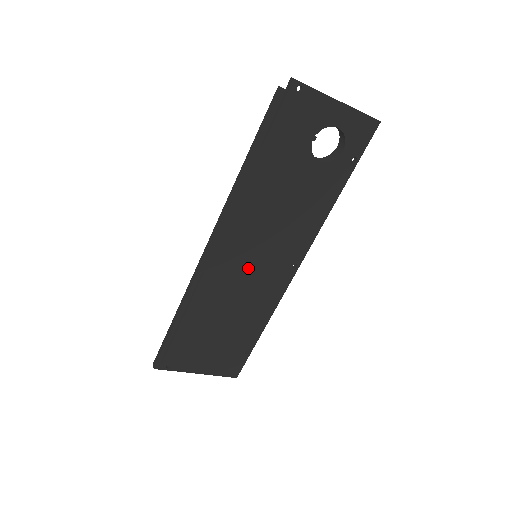
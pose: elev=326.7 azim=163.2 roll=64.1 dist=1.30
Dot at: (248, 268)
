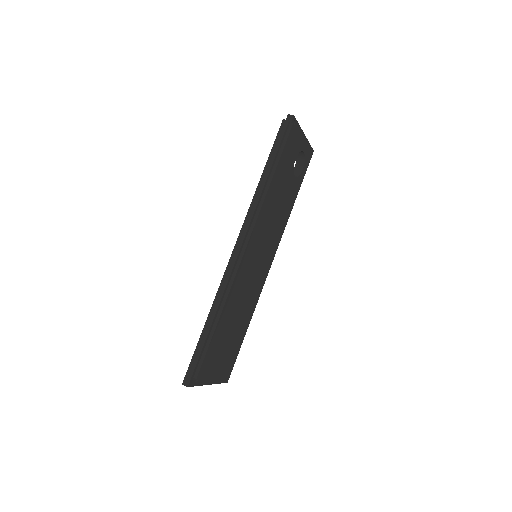
Dot at: (255, 266)
